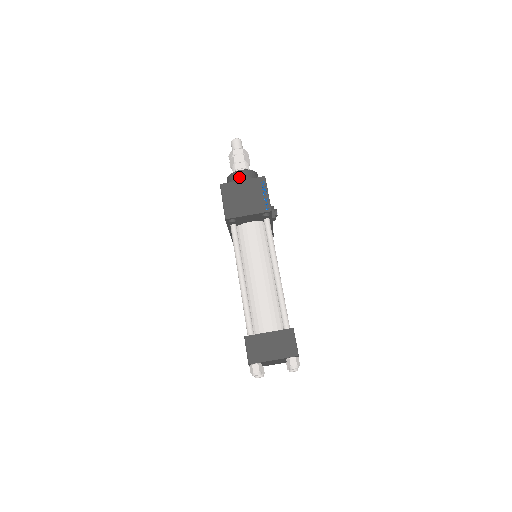
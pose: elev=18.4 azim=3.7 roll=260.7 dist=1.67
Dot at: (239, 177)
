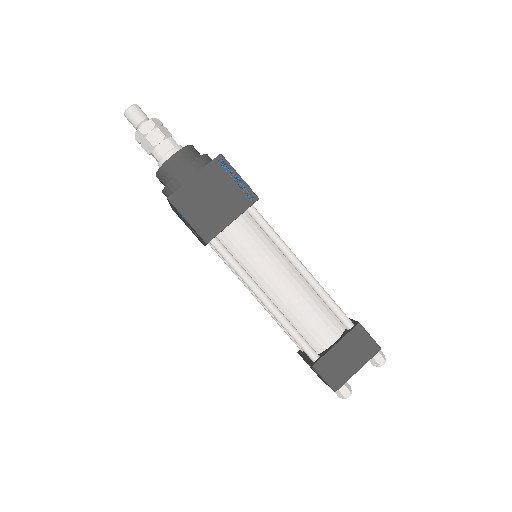
Dot at: (177, 167)
